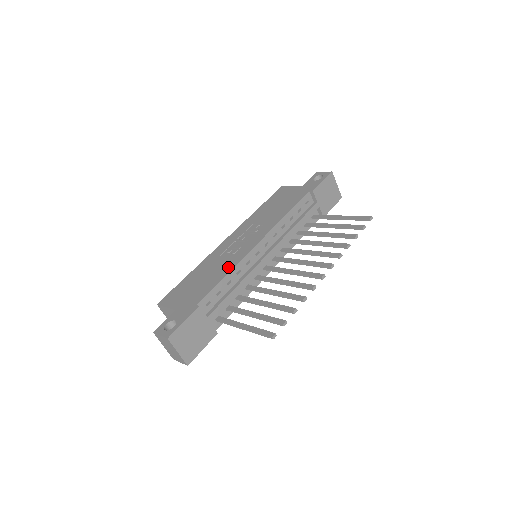
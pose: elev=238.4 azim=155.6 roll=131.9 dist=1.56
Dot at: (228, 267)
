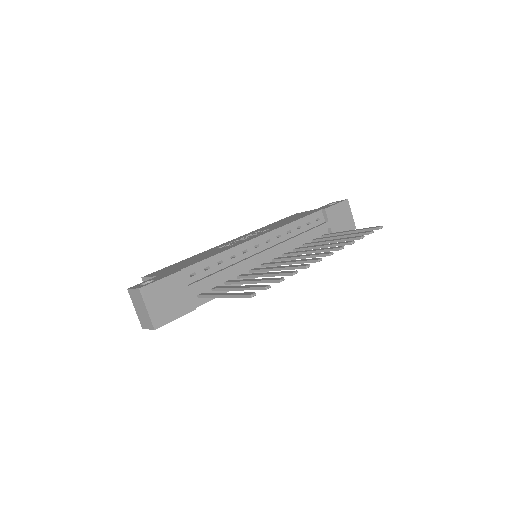
Dot at: (223, 250)
